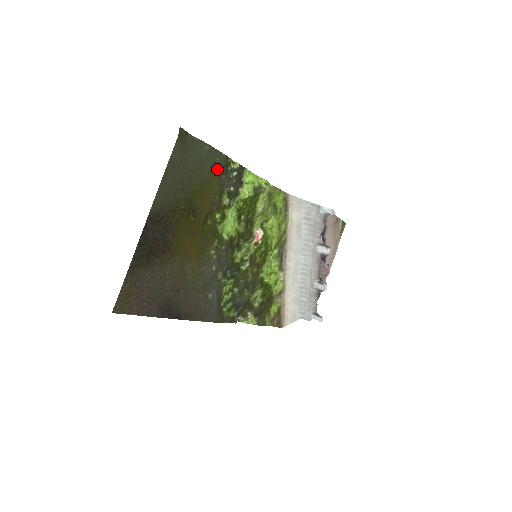
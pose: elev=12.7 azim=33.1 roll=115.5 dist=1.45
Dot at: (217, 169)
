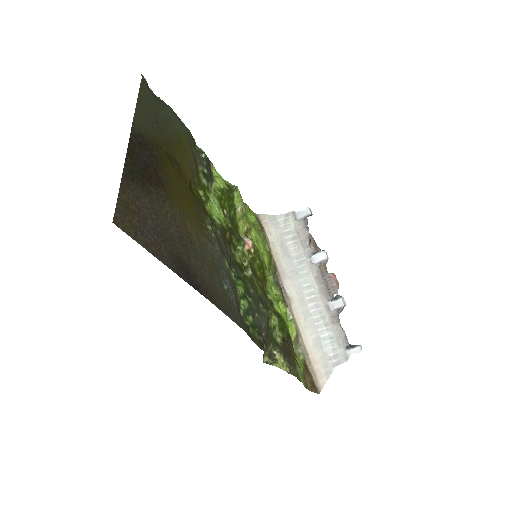
Dot at: (186, 136)
